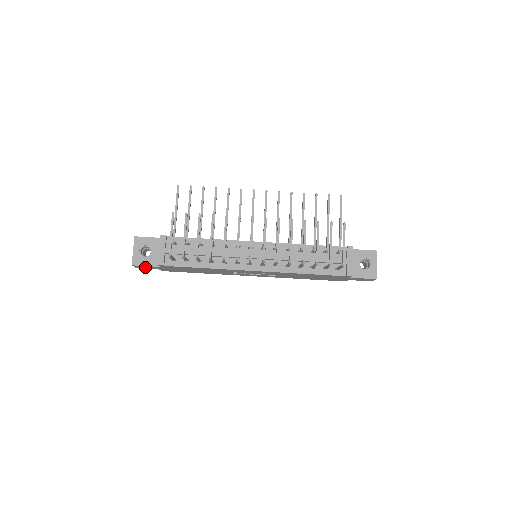
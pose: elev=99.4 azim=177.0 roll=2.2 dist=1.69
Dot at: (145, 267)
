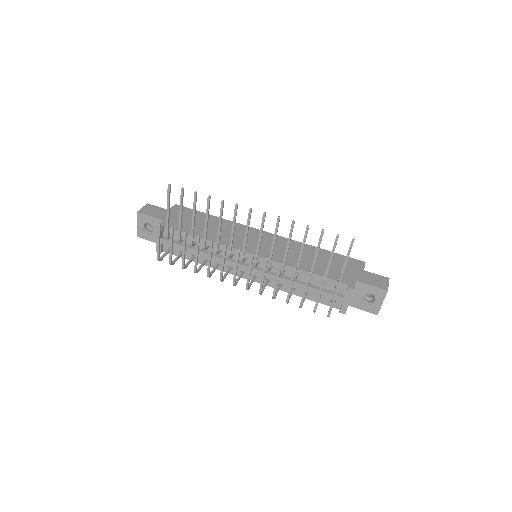
Dot at: occluded
